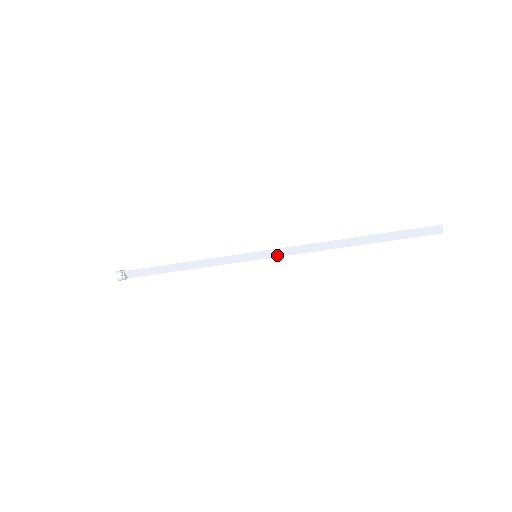
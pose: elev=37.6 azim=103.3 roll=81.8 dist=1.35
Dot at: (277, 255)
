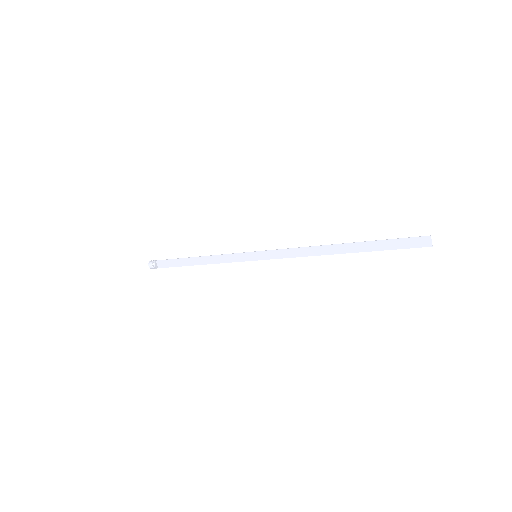
Dot at: (274, 257)
